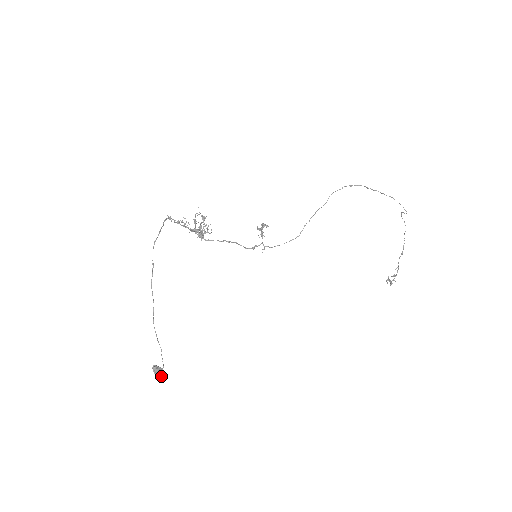
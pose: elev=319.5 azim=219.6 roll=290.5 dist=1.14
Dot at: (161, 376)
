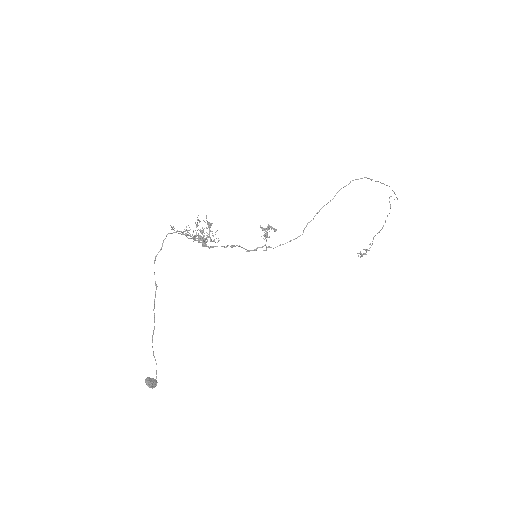
Dot at: (154, 387)
